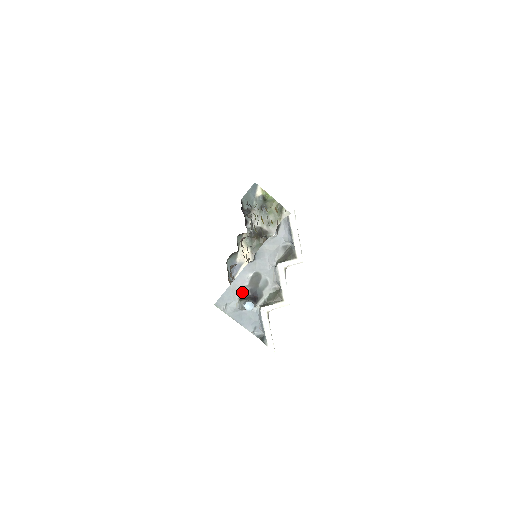
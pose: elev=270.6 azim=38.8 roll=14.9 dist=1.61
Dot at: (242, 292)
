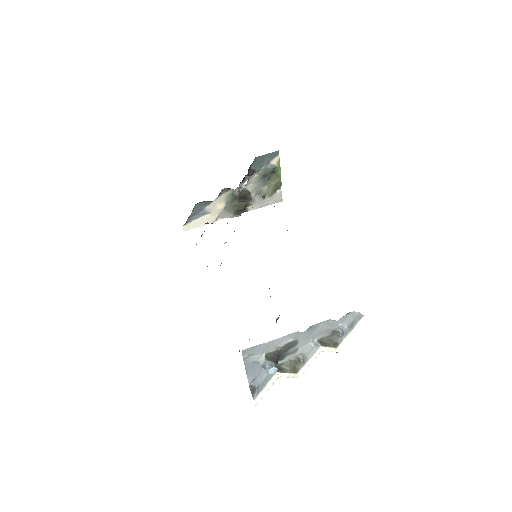
Dot at: (272, 350)
